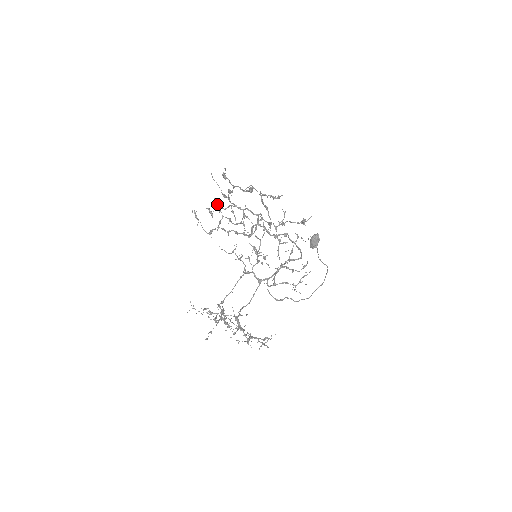
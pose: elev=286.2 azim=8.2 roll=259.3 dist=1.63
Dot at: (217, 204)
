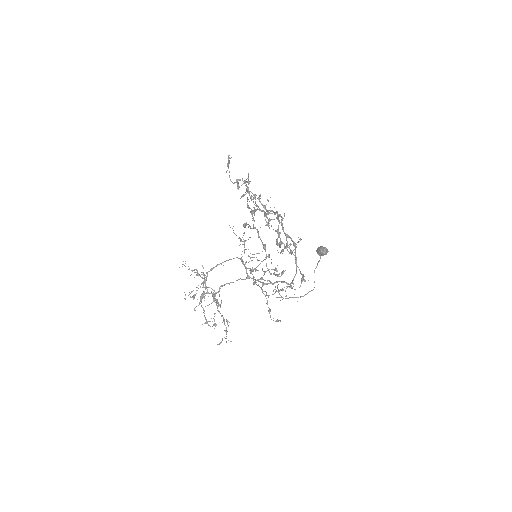
Dot at: (248, 180)
